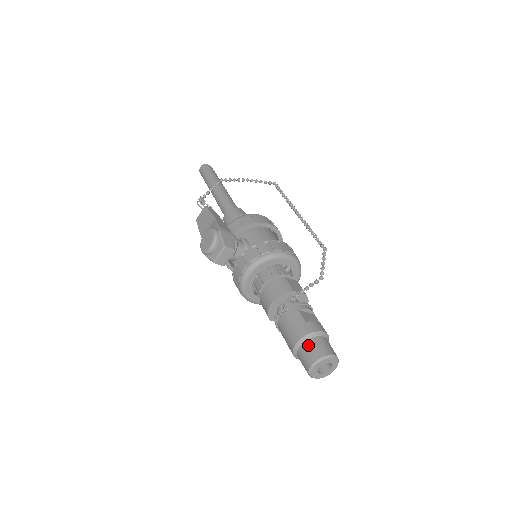
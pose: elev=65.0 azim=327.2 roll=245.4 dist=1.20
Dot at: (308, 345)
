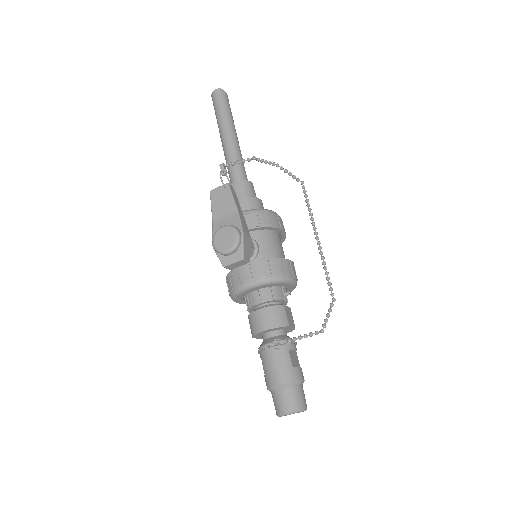
Dot at: (289, 392)
